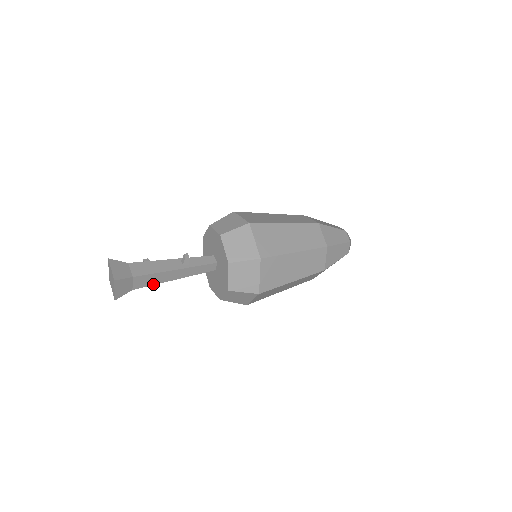
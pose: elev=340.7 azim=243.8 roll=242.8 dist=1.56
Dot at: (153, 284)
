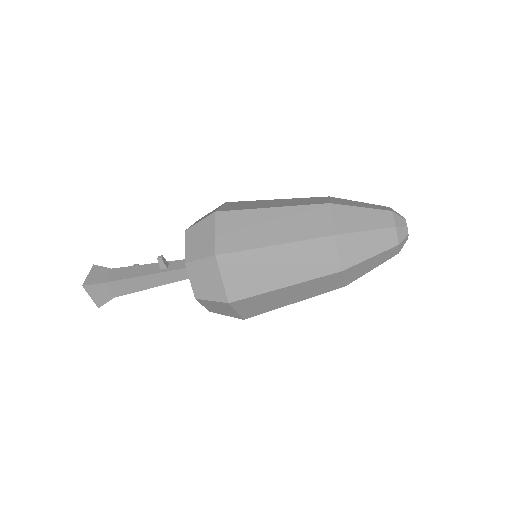
Dot at: (134, 291)
